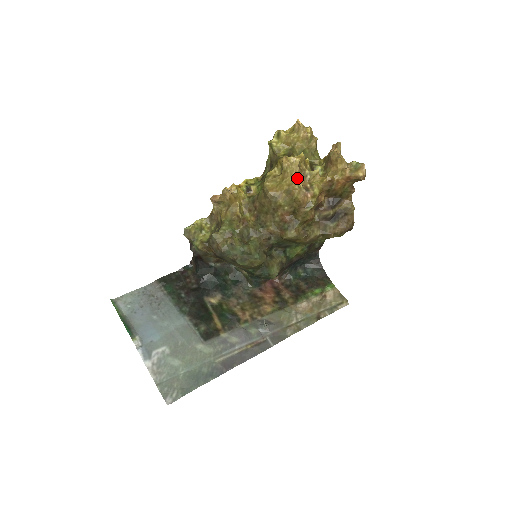
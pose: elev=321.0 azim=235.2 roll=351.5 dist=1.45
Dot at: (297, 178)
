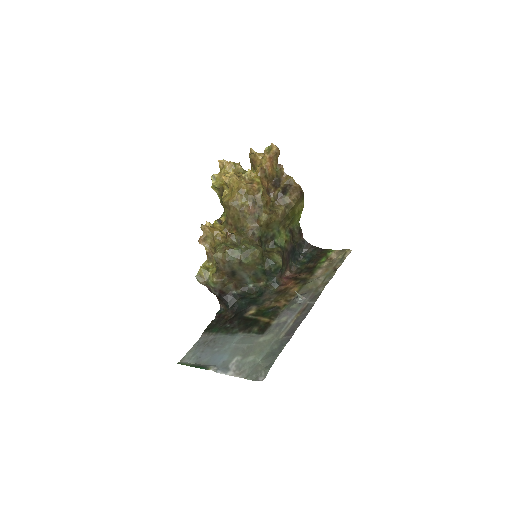
Dot at: (239, 181)
